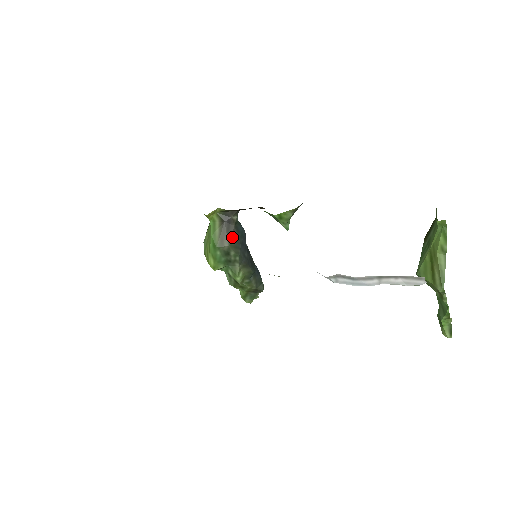
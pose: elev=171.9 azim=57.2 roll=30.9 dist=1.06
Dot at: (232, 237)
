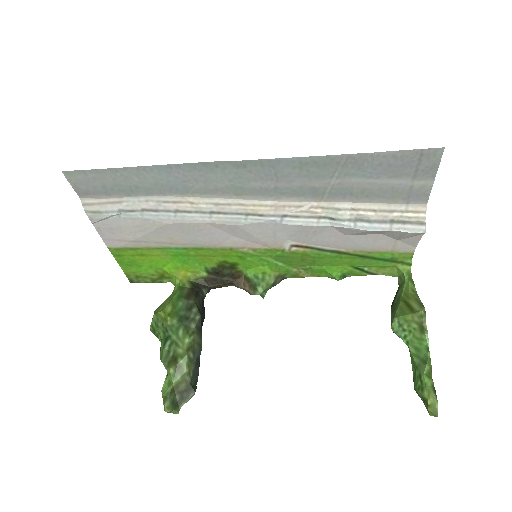
Dot at: (198, 301)
